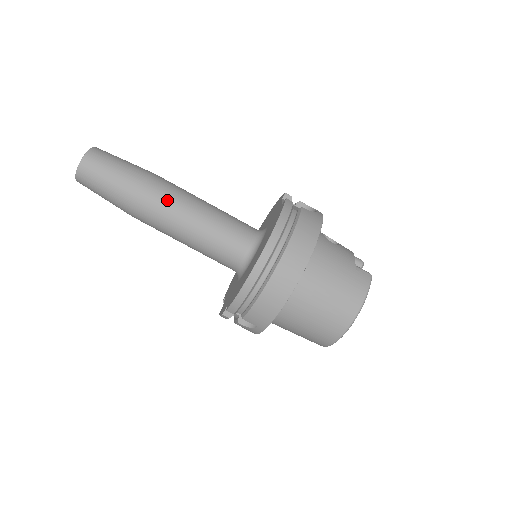
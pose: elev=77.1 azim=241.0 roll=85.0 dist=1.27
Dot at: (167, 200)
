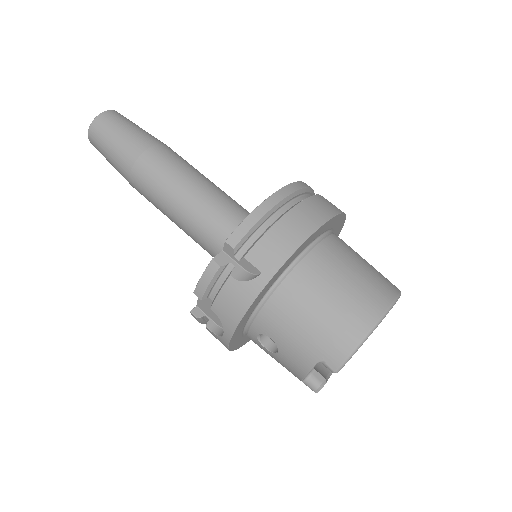
Dot at: (182, 160)
